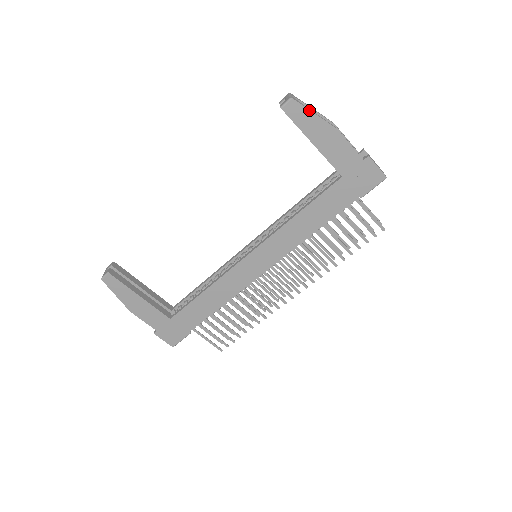
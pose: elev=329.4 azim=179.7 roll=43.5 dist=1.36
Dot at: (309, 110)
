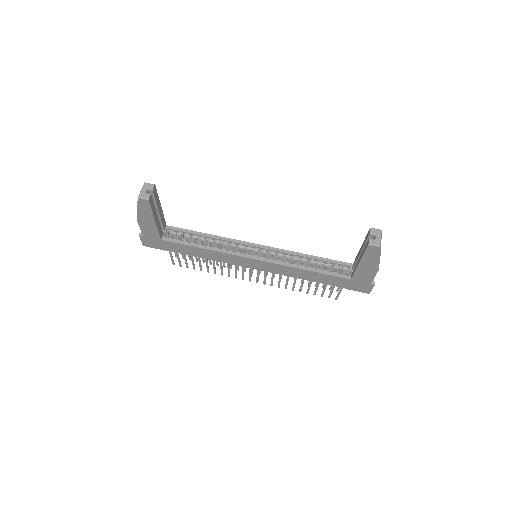
Dot at: (379, 256)
